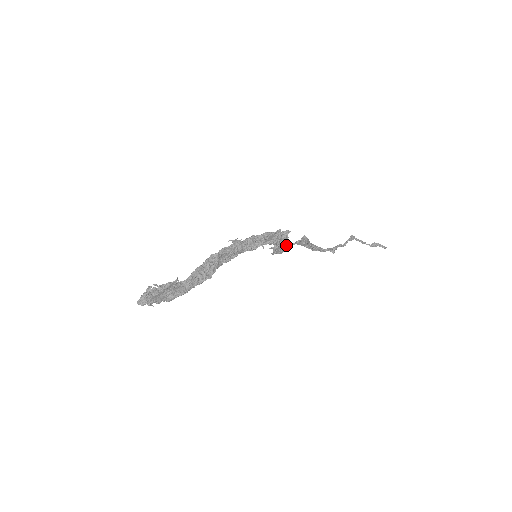
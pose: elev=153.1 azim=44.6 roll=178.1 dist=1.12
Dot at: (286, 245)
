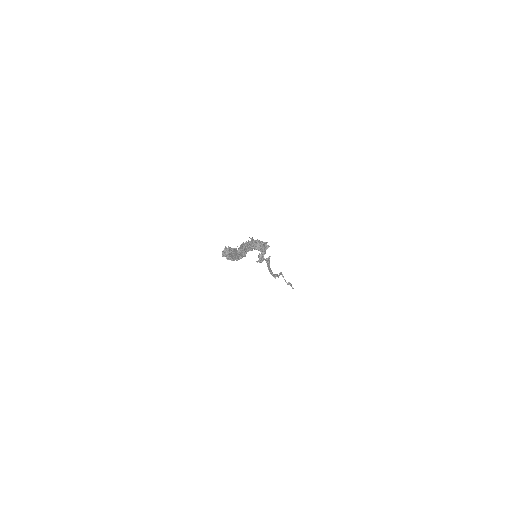
Dot at: (263, 258)
